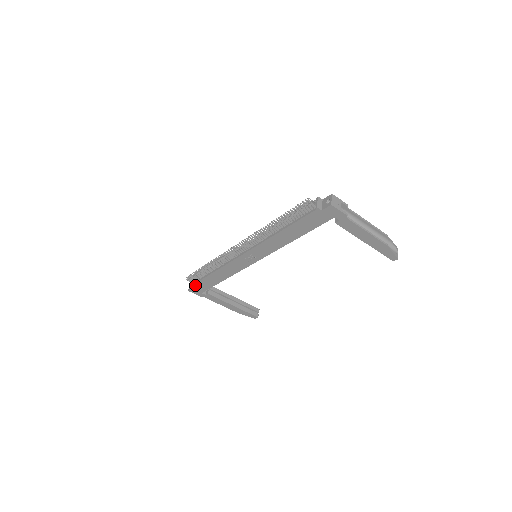
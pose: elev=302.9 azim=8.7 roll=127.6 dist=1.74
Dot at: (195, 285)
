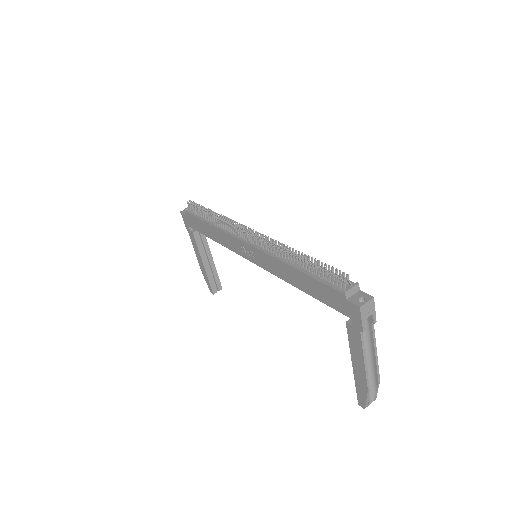
Dot at: (189, 215)
